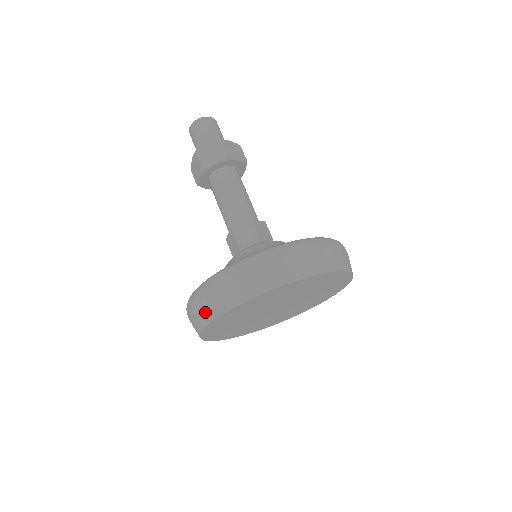
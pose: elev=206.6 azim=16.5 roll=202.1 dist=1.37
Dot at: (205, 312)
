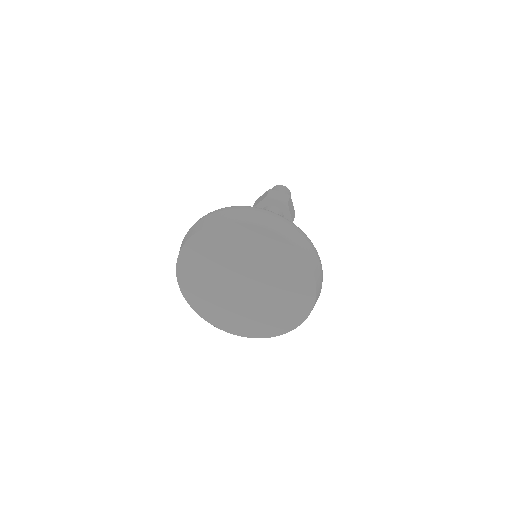
Dot at: occluded
